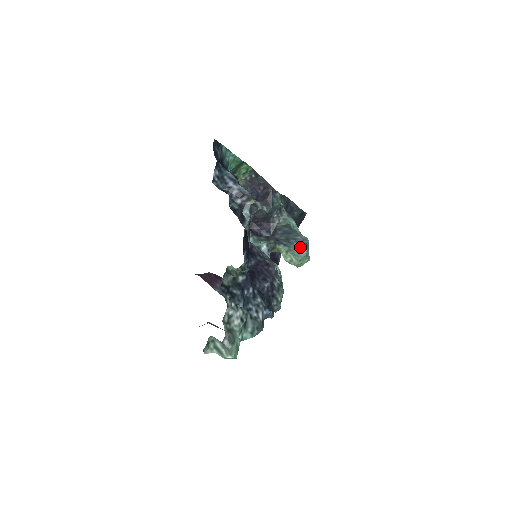
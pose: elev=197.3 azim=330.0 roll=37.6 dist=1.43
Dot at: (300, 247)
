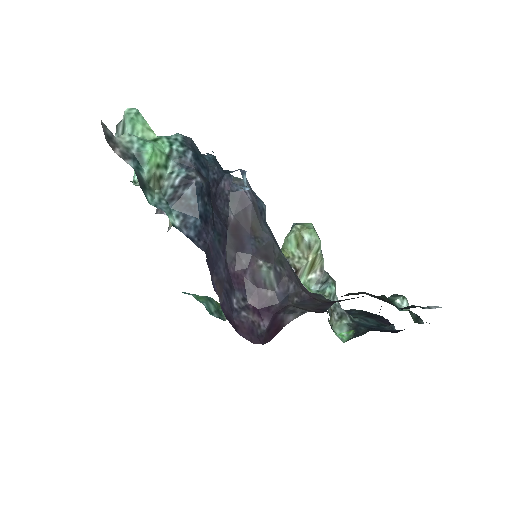
Dot at: occluded
